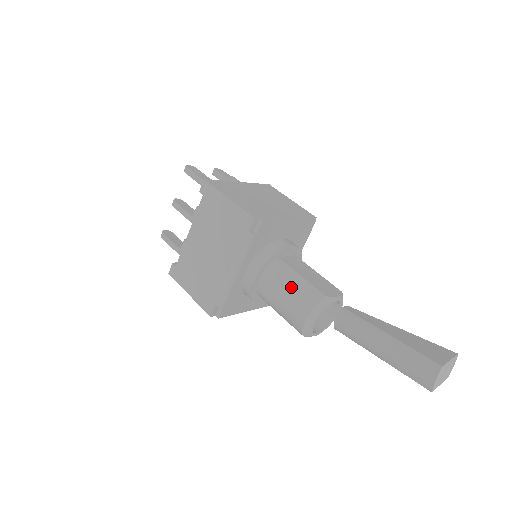
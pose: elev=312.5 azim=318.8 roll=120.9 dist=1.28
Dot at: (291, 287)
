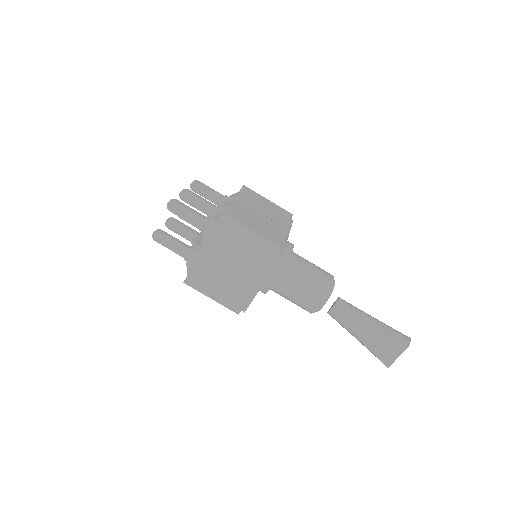
Dot at: occluded
